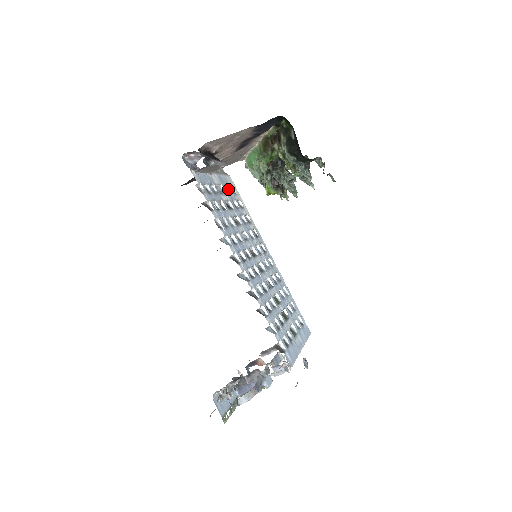
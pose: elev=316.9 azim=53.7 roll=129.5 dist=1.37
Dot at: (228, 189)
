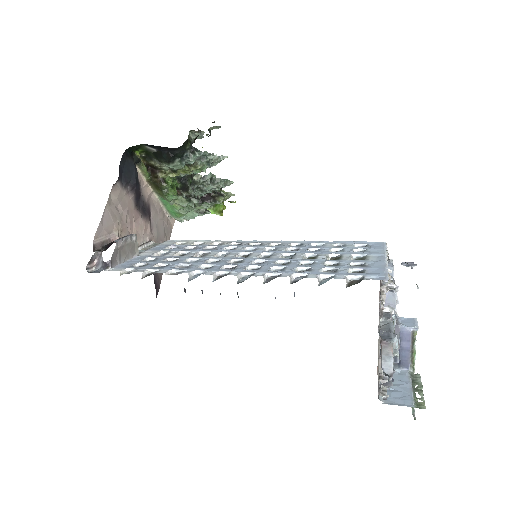
Dot at: occluded
